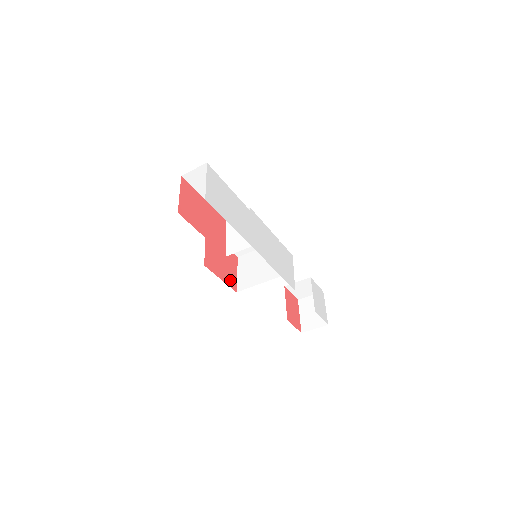
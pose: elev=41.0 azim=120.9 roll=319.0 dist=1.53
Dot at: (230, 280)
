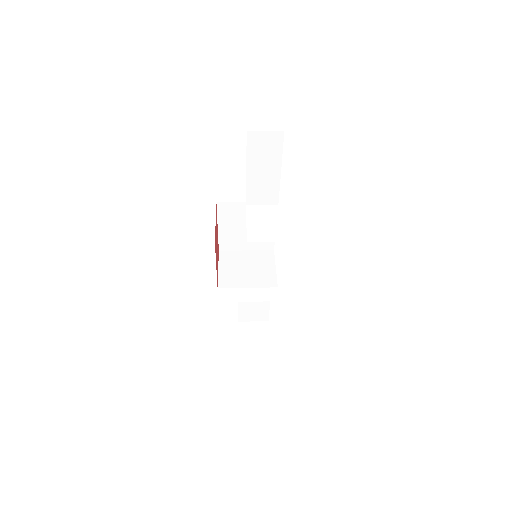
Dot at: (217, 271)
